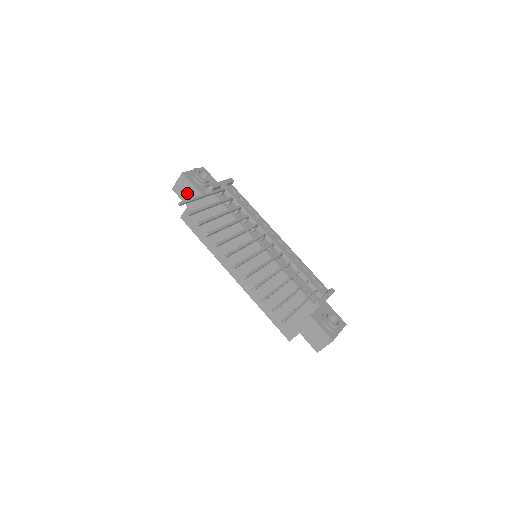
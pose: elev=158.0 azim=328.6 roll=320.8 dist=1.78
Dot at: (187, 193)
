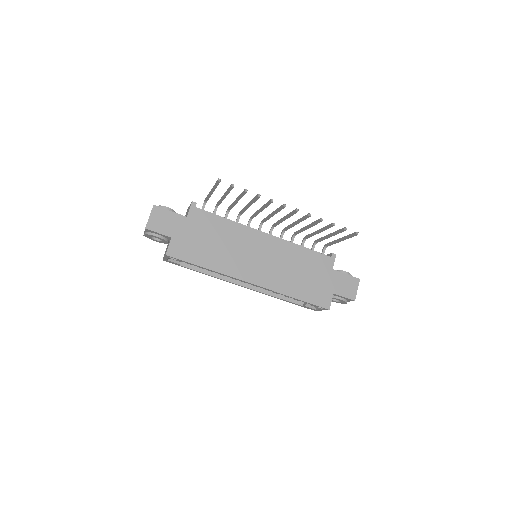
Dot at: (167, 223)
